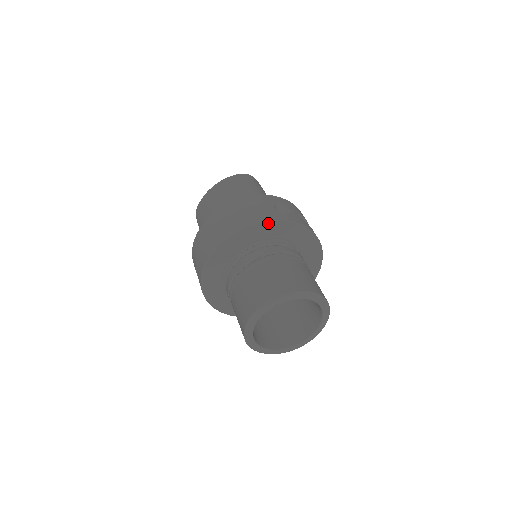
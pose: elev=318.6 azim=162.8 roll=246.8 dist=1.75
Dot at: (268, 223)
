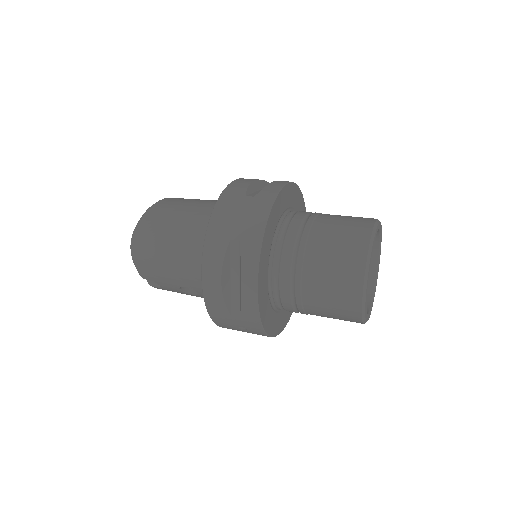
Dot at: (297, 188)
